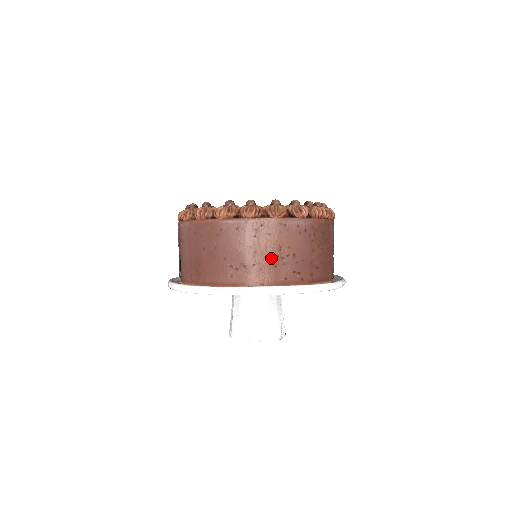
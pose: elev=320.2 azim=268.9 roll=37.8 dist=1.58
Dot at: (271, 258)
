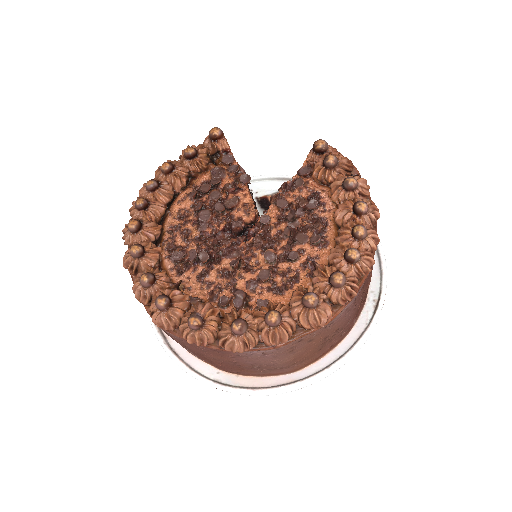
Dot at: (314, 350)
